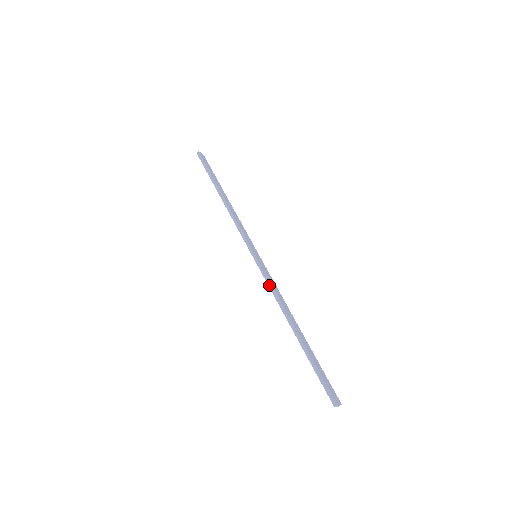
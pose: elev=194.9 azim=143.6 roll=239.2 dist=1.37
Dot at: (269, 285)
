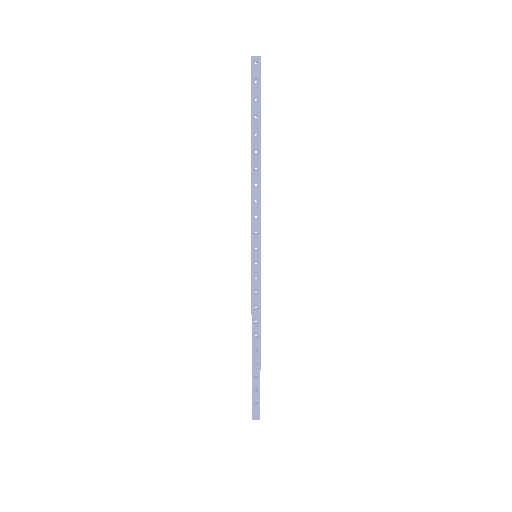
Dot at: (251, 296)
